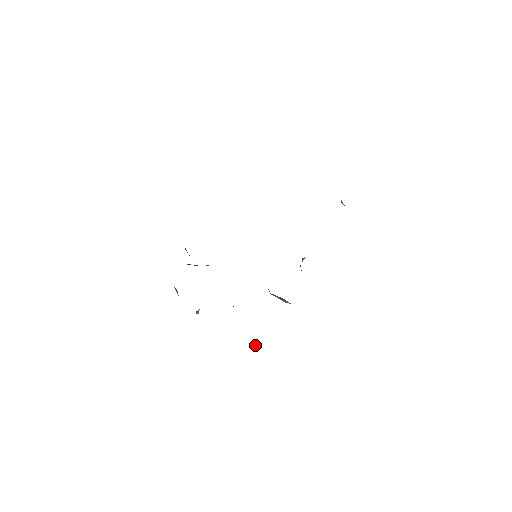
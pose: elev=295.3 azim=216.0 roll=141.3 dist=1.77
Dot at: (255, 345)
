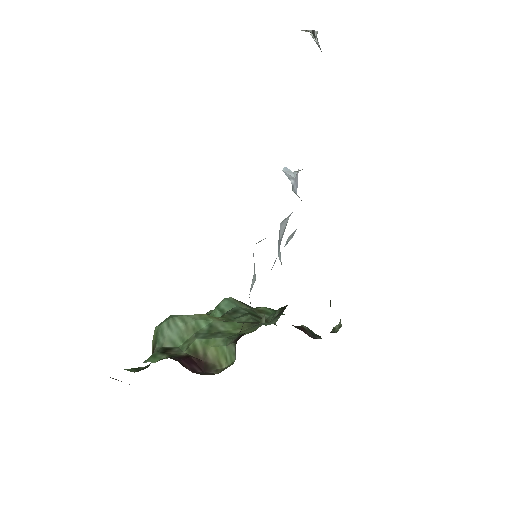
Dot at: (307, 332)
